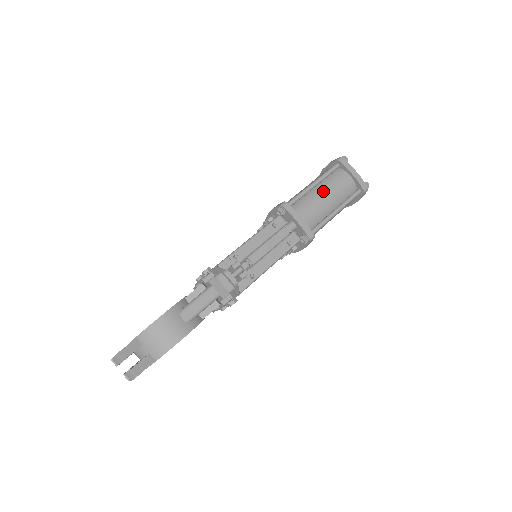
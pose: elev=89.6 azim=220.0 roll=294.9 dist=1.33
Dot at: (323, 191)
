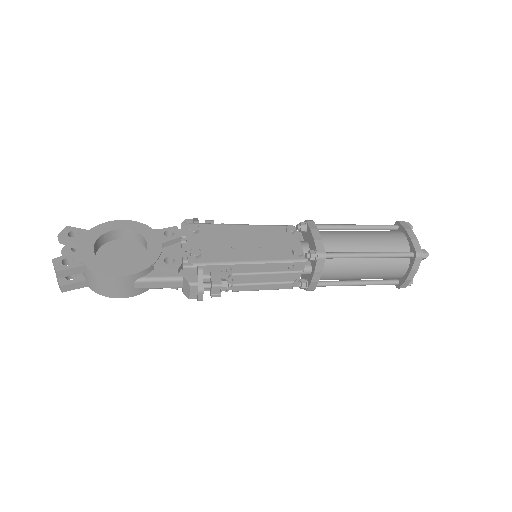
Dot at: (368, 267)
